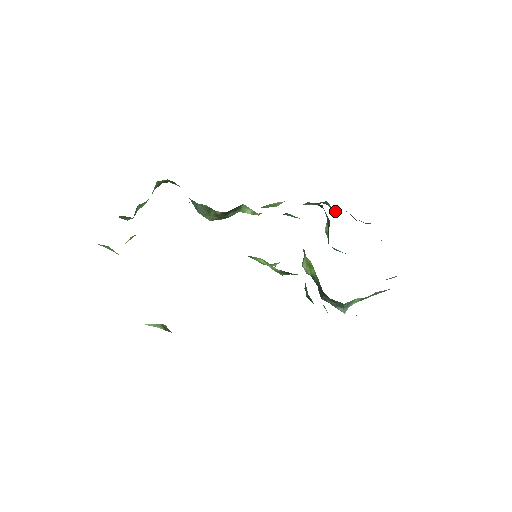
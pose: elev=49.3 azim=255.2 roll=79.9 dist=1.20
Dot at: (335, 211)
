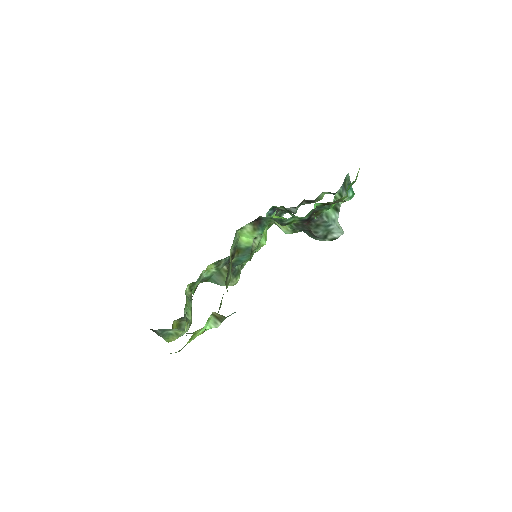
Dot at: (292, 208)
